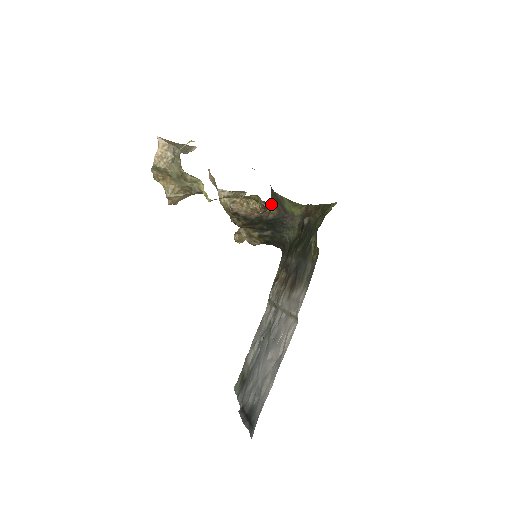
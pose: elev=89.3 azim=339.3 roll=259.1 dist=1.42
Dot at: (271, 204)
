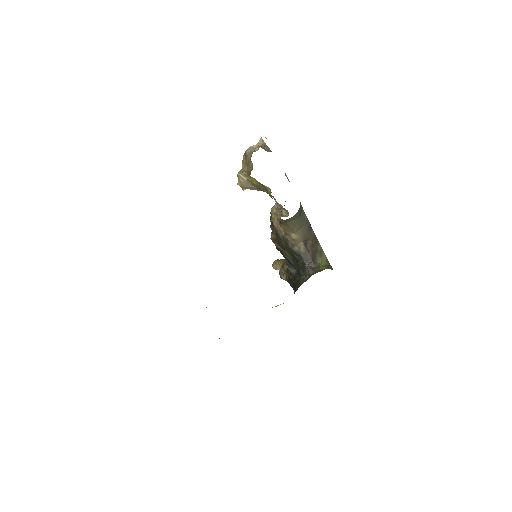
Dot at: (299, 234)
